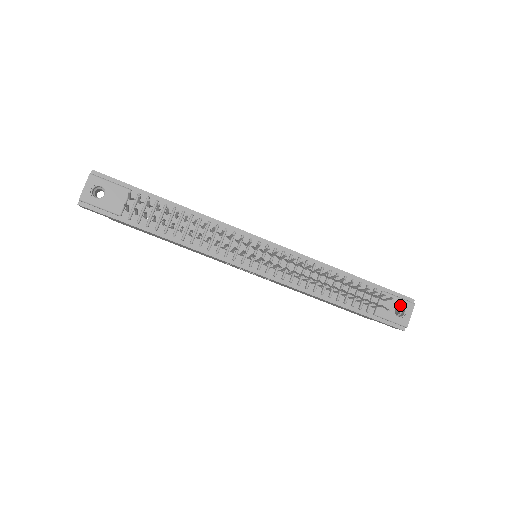
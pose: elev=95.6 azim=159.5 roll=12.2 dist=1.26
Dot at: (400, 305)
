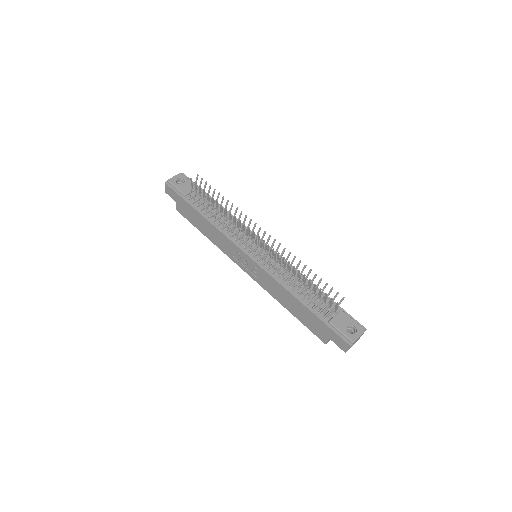
Dot at: (353, 326)
